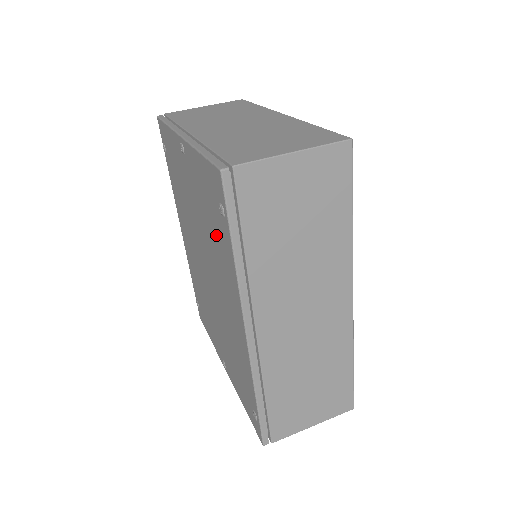
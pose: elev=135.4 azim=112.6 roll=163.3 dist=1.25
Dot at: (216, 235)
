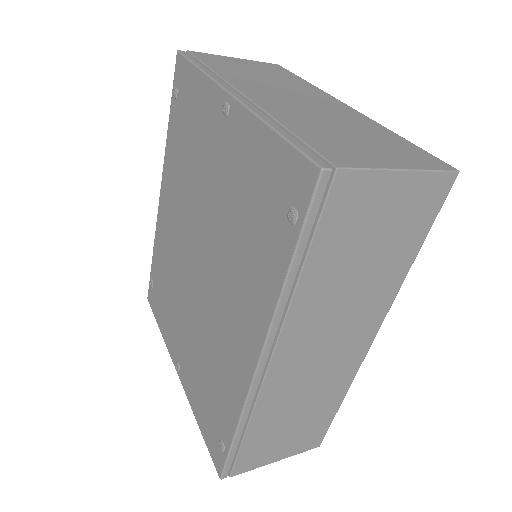
Dot at: (253, 236)
